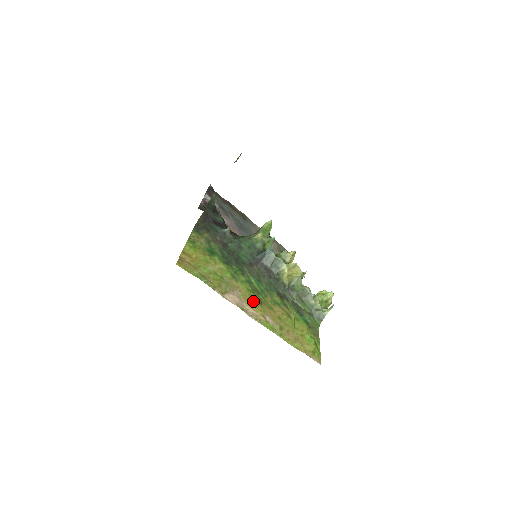
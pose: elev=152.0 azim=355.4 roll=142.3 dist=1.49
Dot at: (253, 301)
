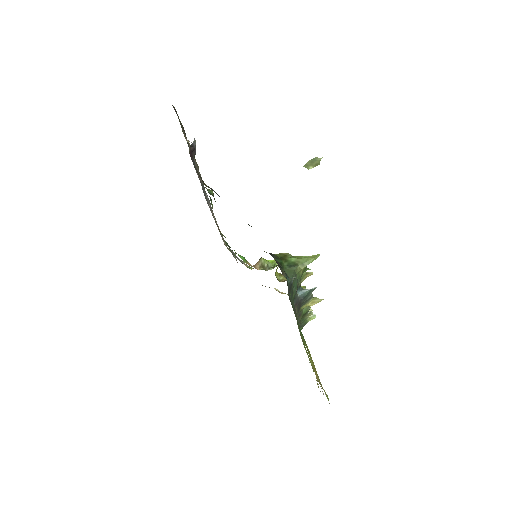
Dot at: occluded
